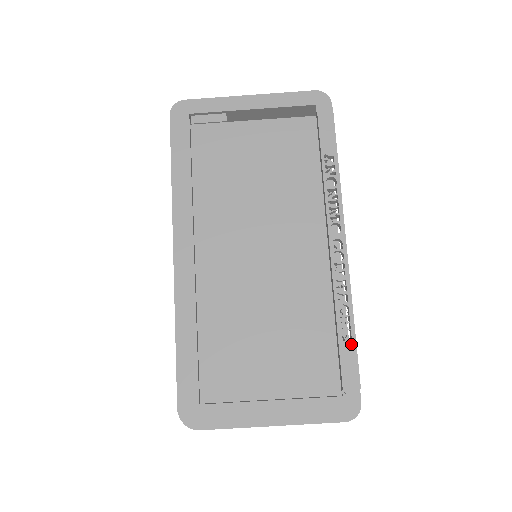
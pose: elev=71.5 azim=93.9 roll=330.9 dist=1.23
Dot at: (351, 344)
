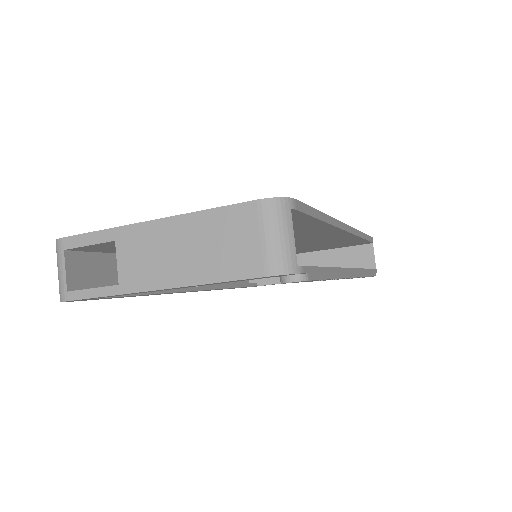
Dot at: occluded
